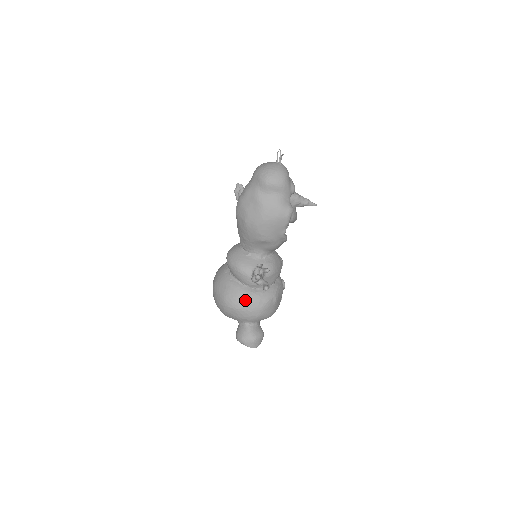
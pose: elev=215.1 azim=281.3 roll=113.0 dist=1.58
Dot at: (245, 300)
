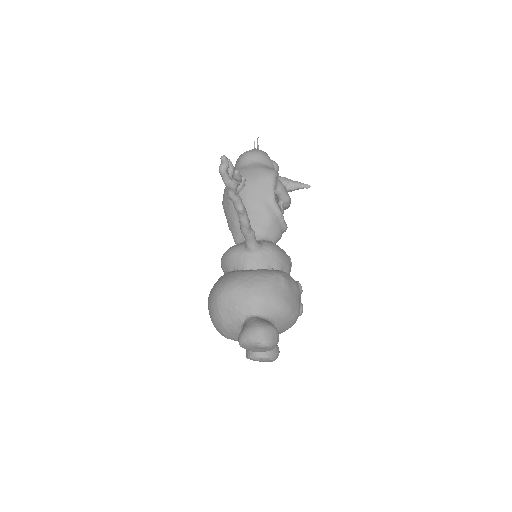
Dot at: (240, 277)
